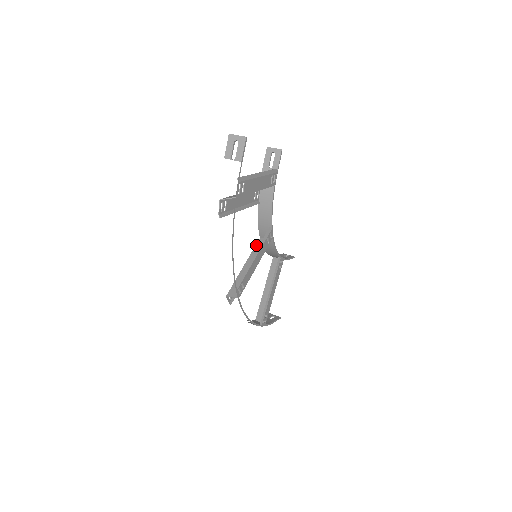
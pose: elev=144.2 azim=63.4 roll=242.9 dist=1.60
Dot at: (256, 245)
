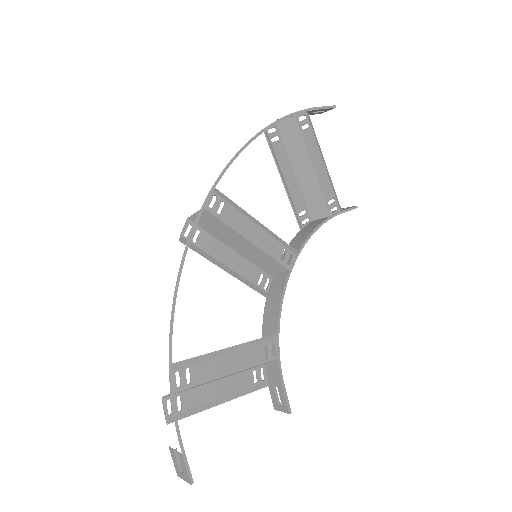
Dot at: (263, 268)
